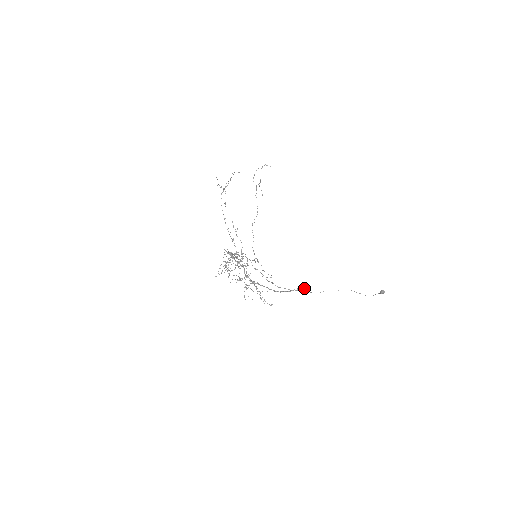
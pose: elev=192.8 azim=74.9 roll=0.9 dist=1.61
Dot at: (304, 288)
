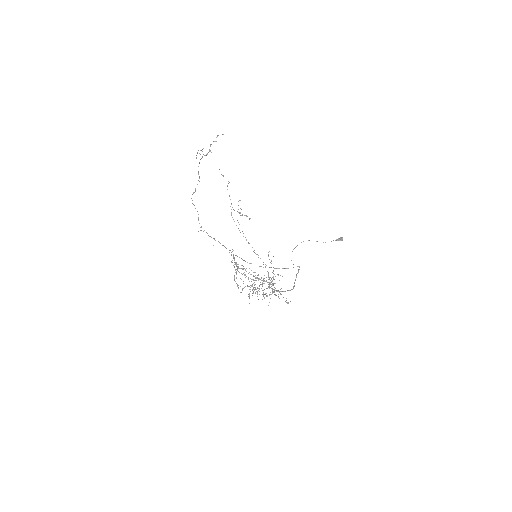
Dot at: occluded
